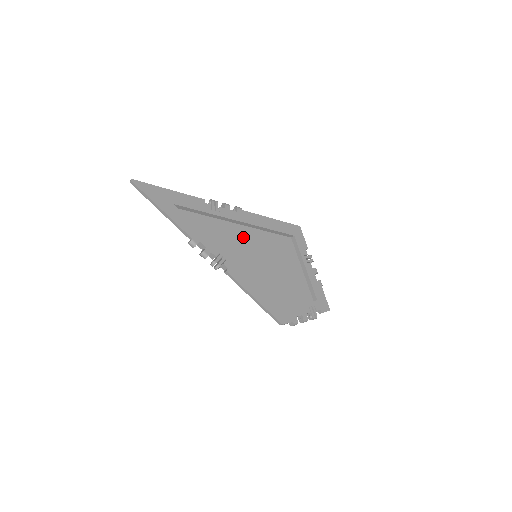
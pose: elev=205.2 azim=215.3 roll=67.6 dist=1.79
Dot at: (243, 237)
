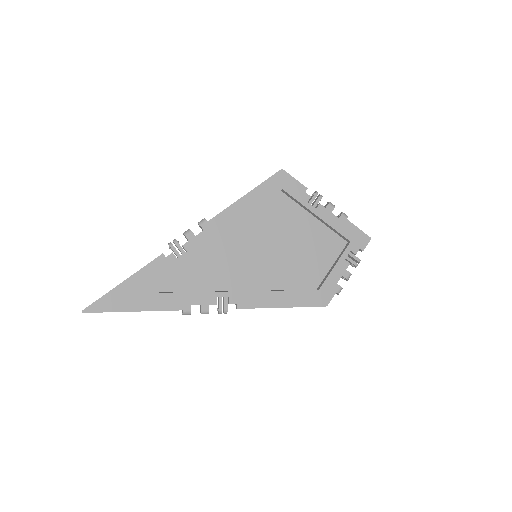
Dot at: (229, 248)
